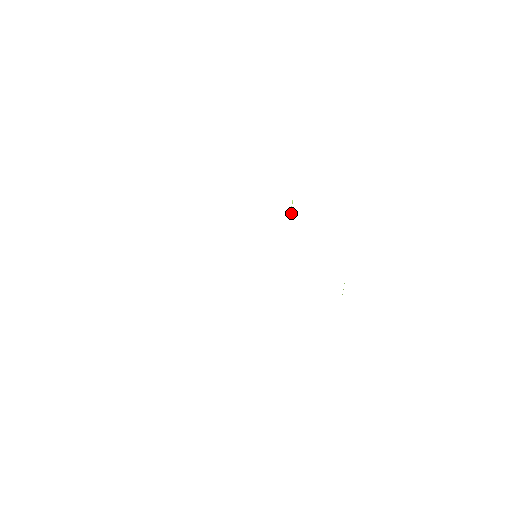
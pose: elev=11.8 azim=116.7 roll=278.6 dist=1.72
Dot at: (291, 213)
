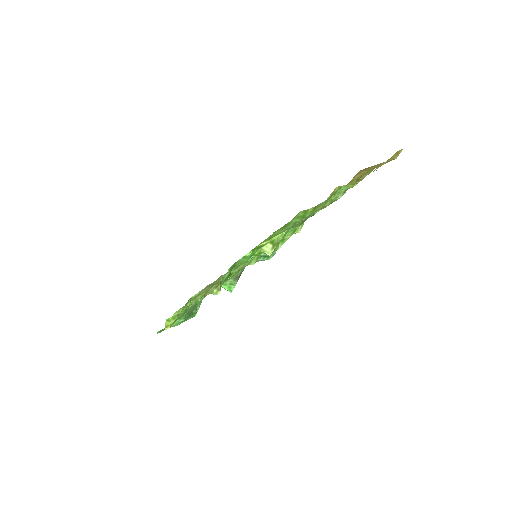
Dot at: occluded
